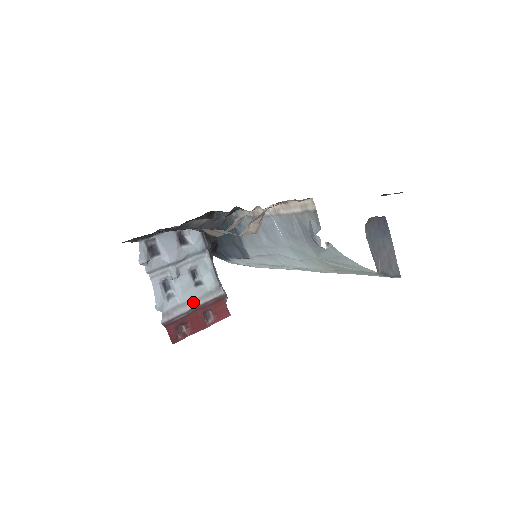
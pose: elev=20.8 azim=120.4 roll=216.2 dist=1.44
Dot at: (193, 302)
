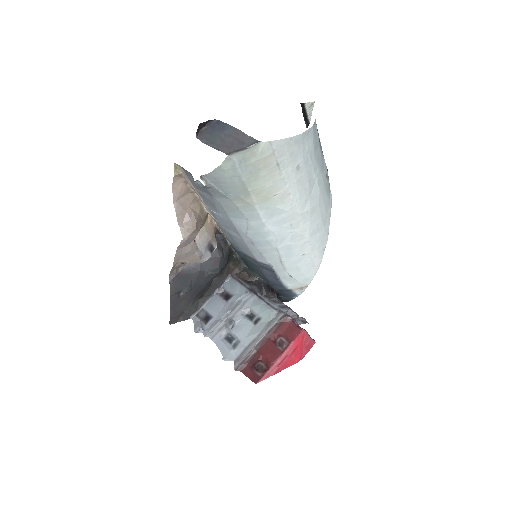
Dot at: (258, 338)
